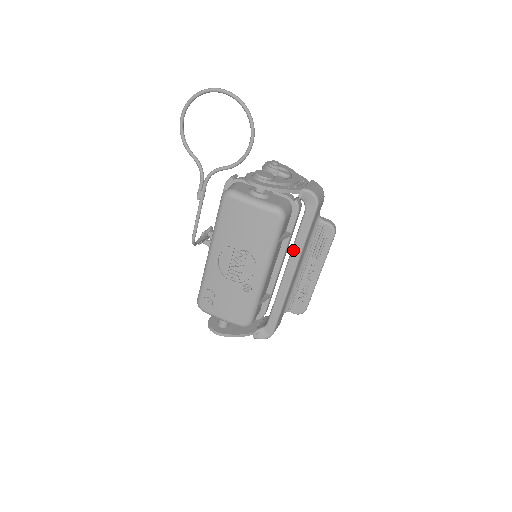
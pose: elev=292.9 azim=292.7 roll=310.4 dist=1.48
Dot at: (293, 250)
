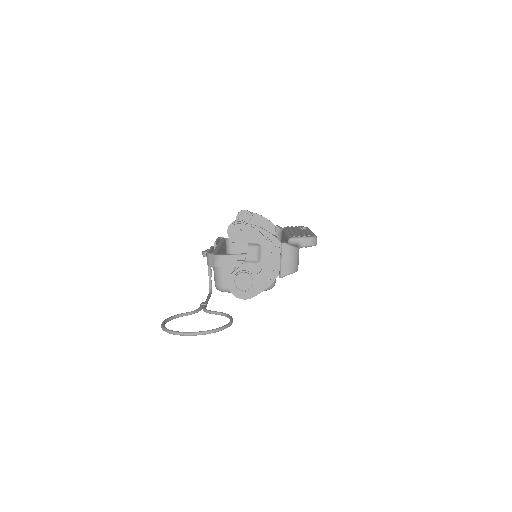
Dot at: occluded
